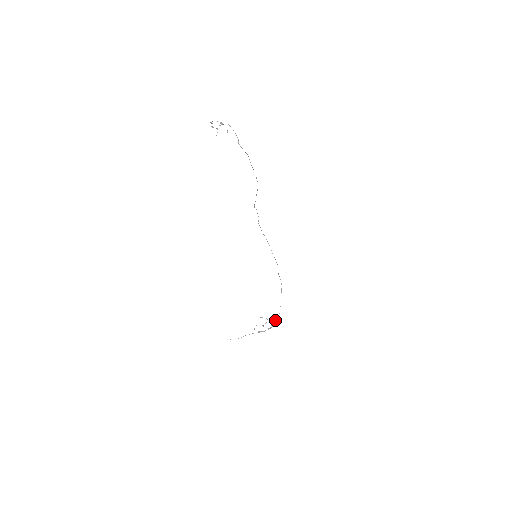
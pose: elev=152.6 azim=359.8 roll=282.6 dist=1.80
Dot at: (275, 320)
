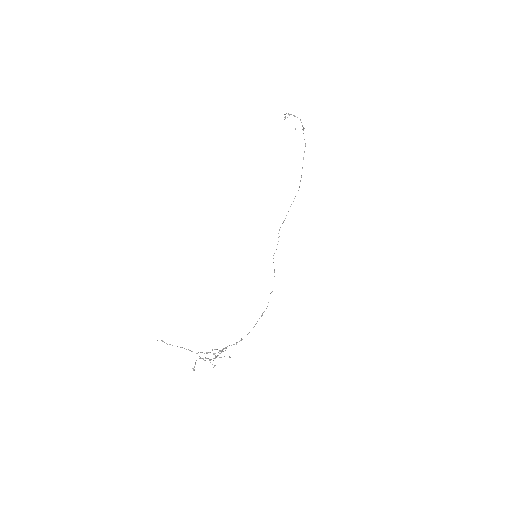
Dot at: occluded
